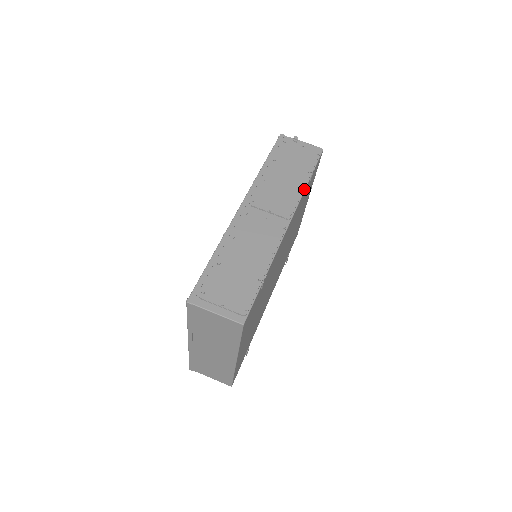
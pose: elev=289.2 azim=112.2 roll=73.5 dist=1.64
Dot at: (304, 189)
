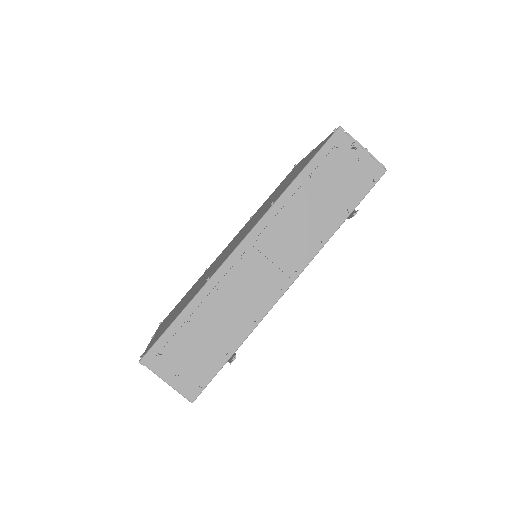
Dot at: (331, 235)
